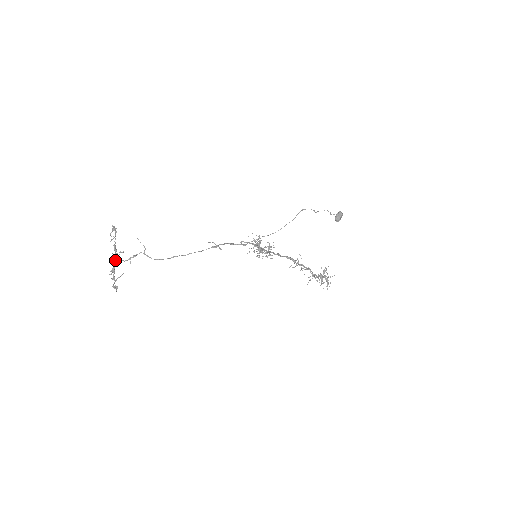
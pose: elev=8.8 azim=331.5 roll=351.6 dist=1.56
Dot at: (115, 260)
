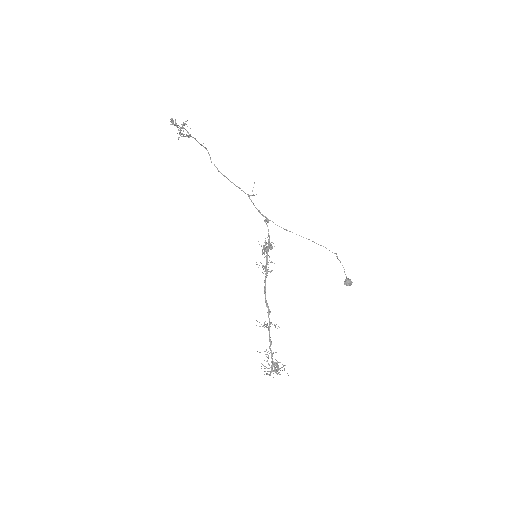
Dot at: (184, 124)
